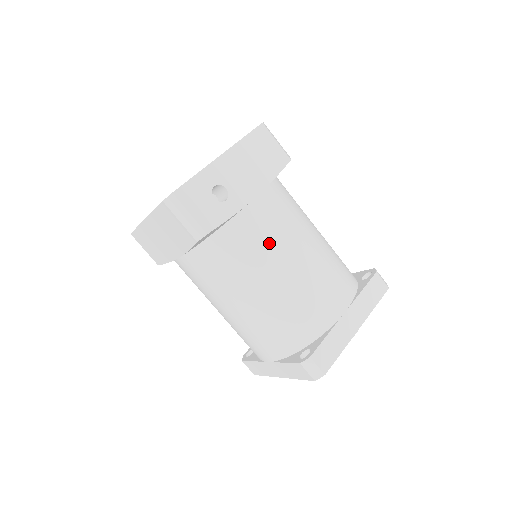
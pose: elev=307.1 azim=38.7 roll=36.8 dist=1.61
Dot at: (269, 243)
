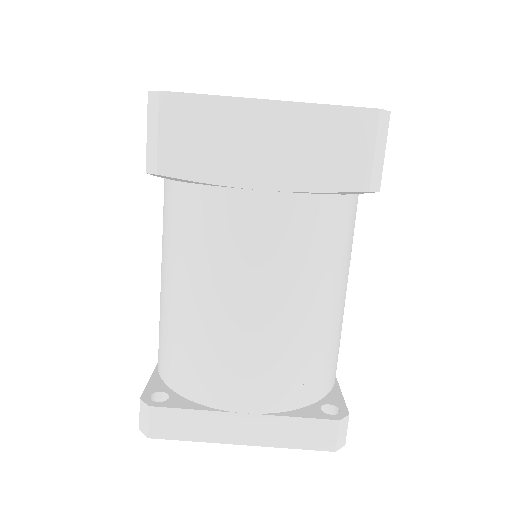
Dot at: occluded
